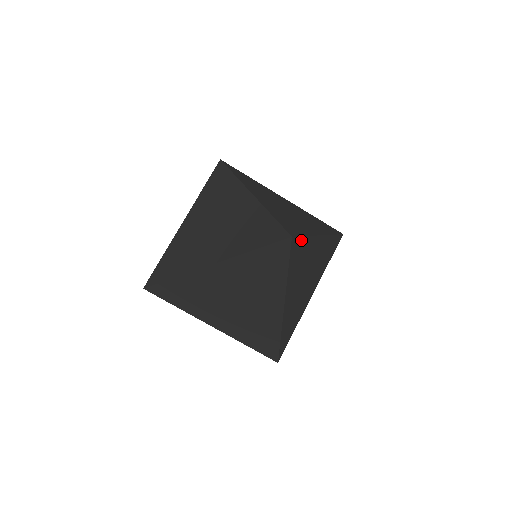
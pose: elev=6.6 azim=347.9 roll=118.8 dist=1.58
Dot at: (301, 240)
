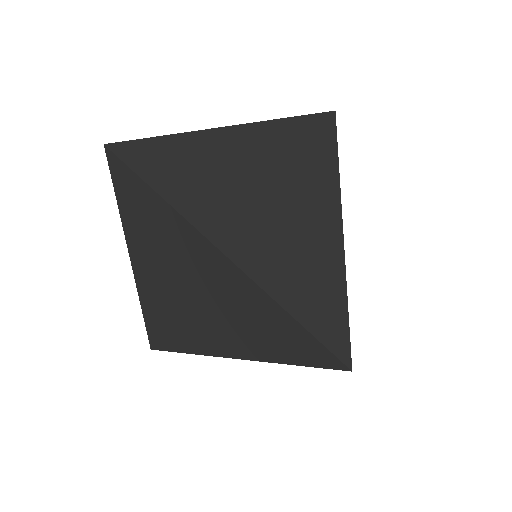
Dot at: occluded
